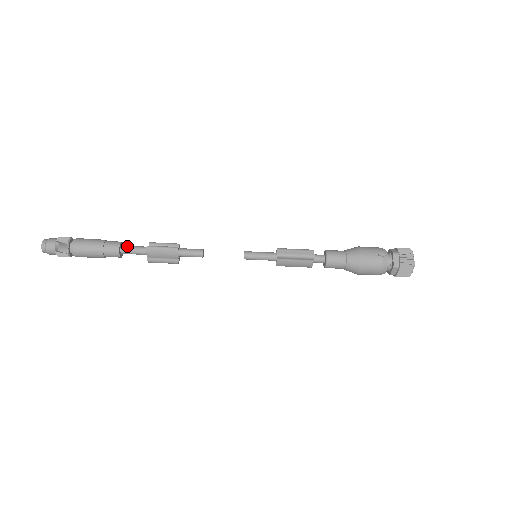
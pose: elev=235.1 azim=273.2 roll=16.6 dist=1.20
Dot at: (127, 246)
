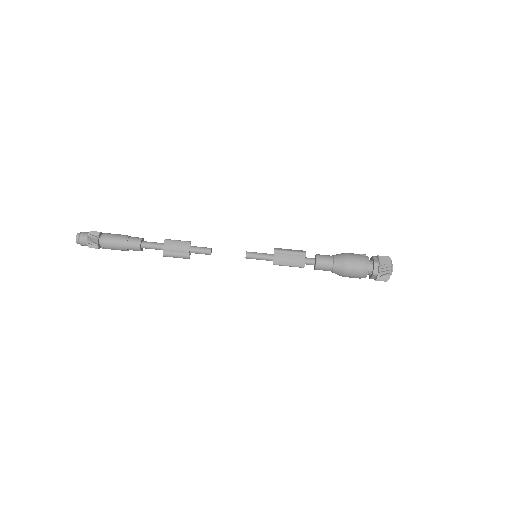
Dot at: occluded
